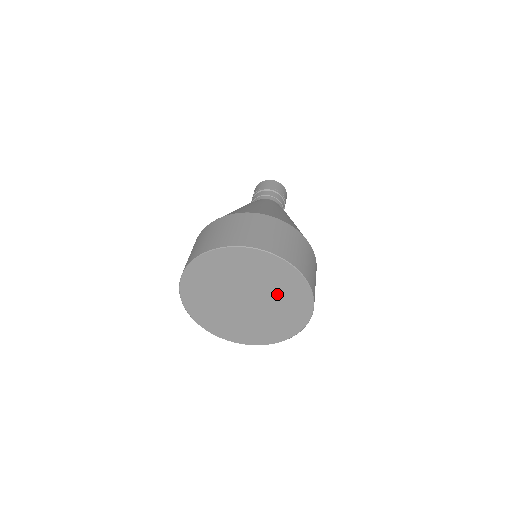
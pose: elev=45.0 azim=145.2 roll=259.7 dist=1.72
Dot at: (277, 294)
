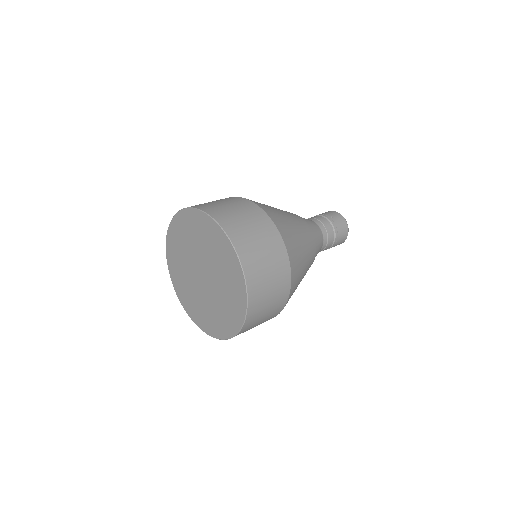
Dot at: (211, 253)
